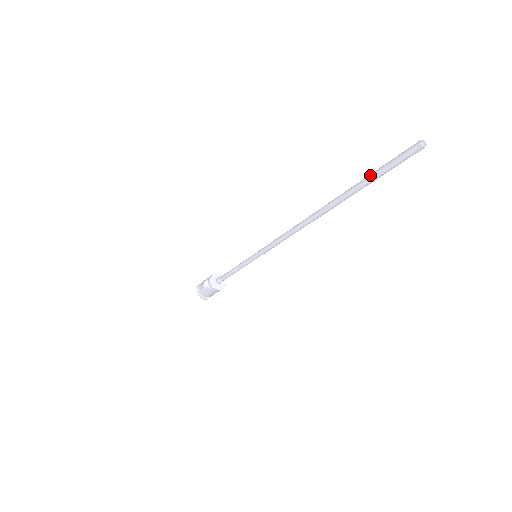
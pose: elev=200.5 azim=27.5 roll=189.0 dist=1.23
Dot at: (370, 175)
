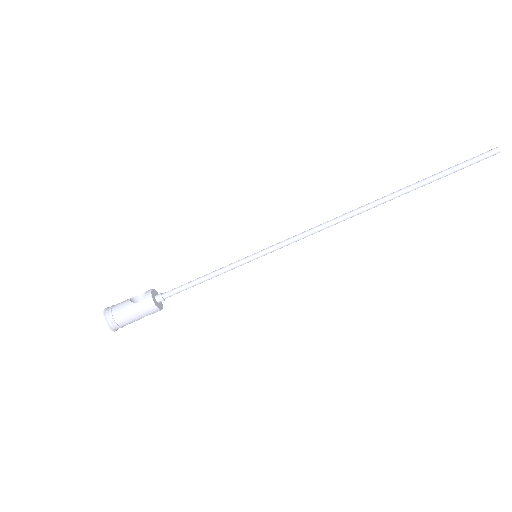
Dot at: occluded
